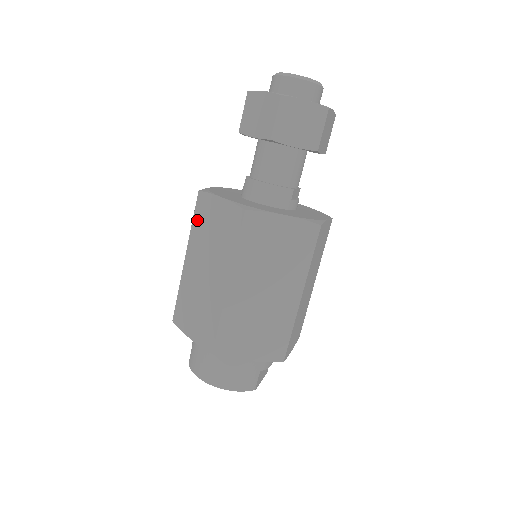
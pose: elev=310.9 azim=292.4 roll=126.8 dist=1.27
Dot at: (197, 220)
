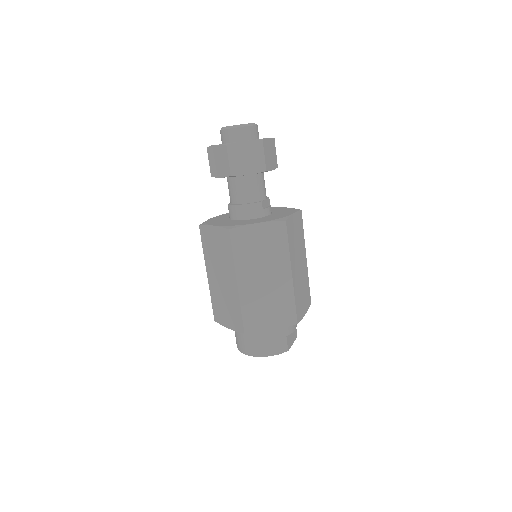
Dot at: (205, 246)
